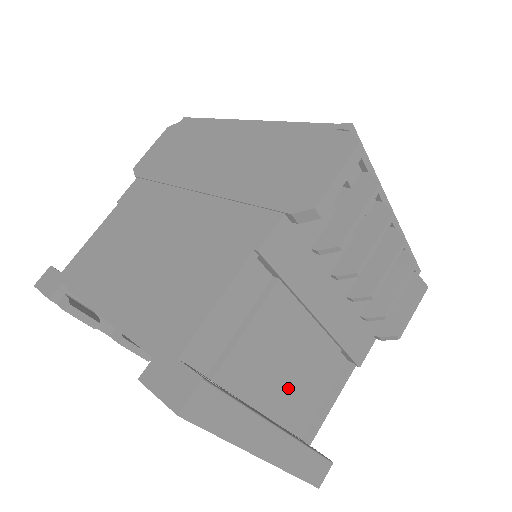
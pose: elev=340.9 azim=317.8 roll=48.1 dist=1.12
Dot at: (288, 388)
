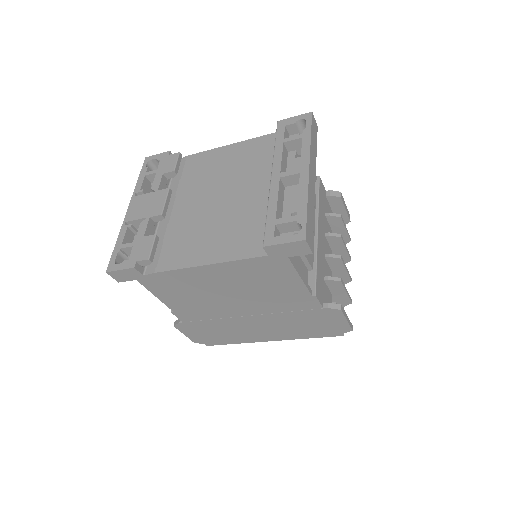
Dot at: occluded
